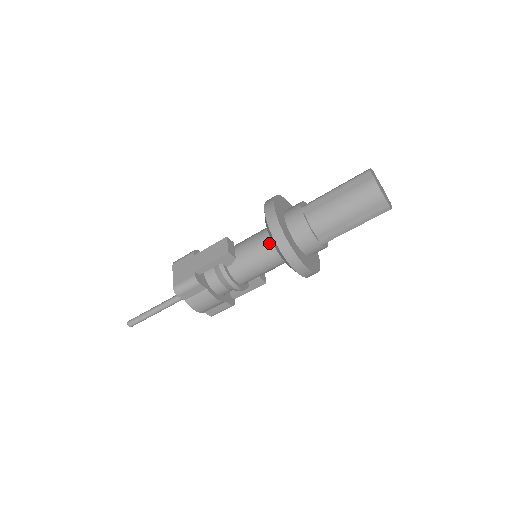
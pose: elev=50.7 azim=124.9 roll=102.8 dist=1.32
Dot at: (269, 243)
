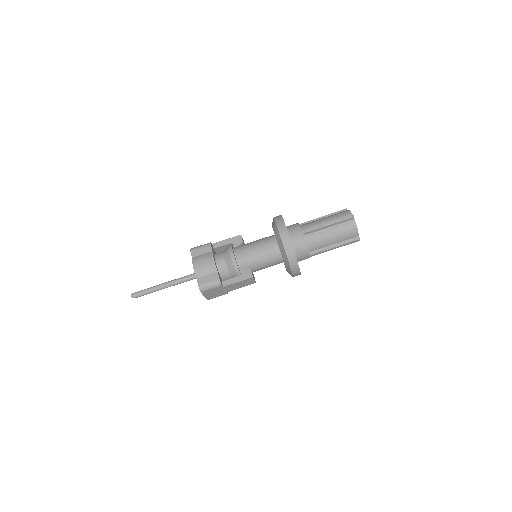
Dot at: (269, 236)
